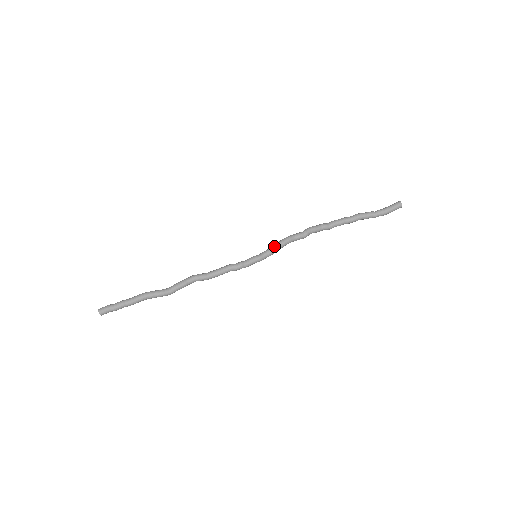
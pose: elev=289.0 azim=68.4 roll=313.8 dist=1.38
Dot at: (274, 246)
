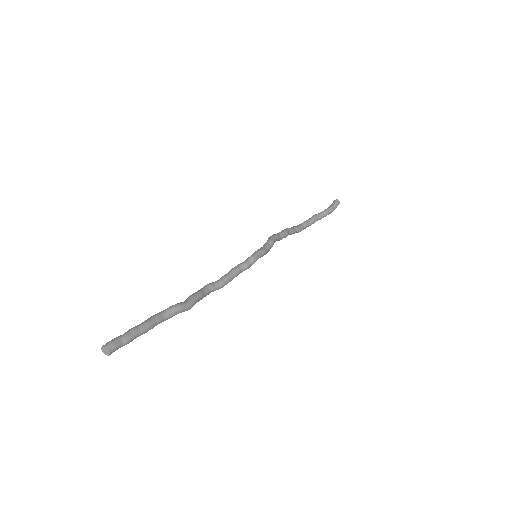
Dot at: (267, 240)
